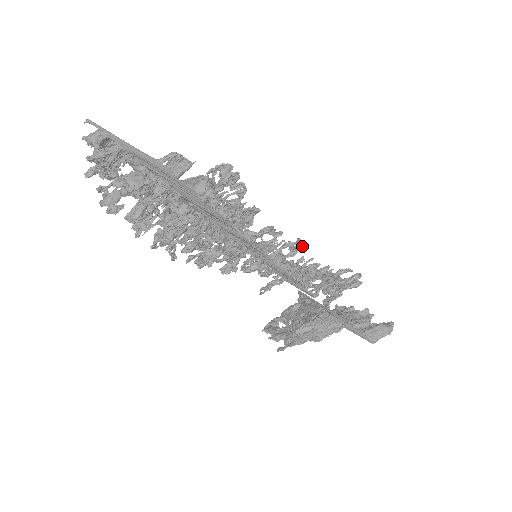
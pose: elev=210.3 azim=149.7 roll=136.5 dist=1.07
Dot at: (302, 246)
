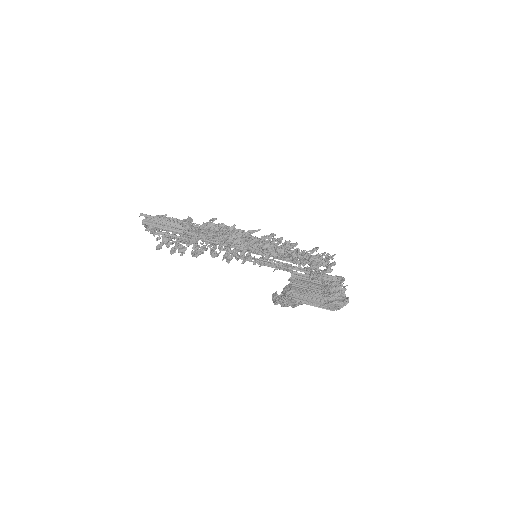
Dot at: (294, 244)
